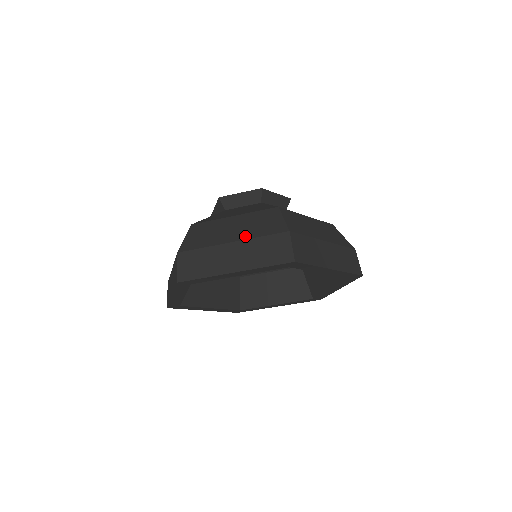
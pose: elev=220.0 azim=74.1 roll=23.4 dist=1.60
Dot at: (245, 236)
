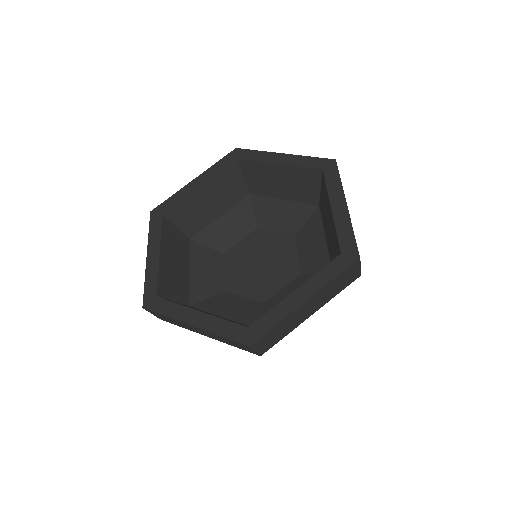
Dot at: occluded
